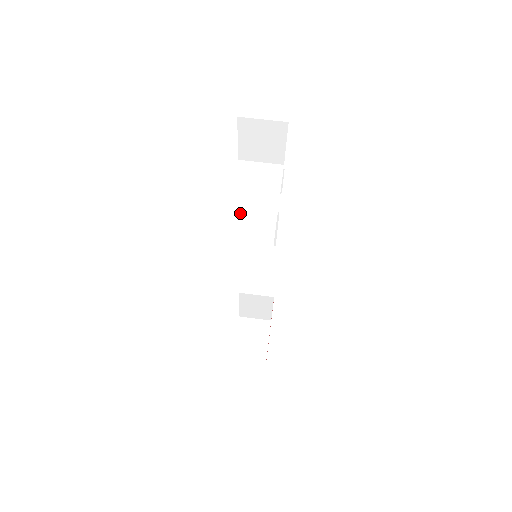
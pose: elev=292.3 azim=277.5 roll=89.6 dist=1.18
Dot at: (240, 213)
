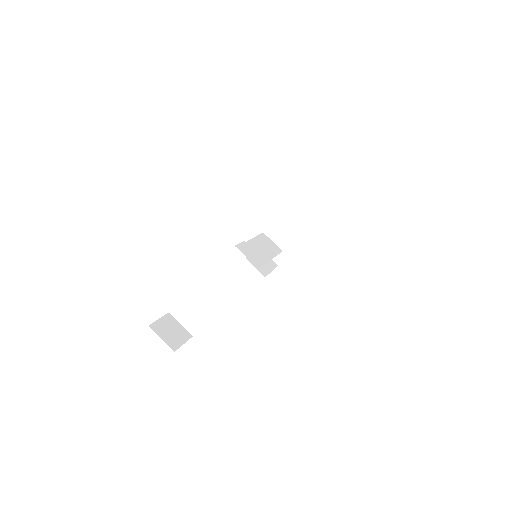
Dot at: (194, 297)
